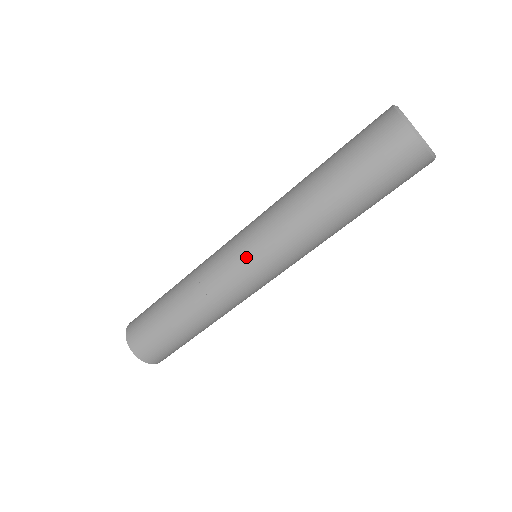
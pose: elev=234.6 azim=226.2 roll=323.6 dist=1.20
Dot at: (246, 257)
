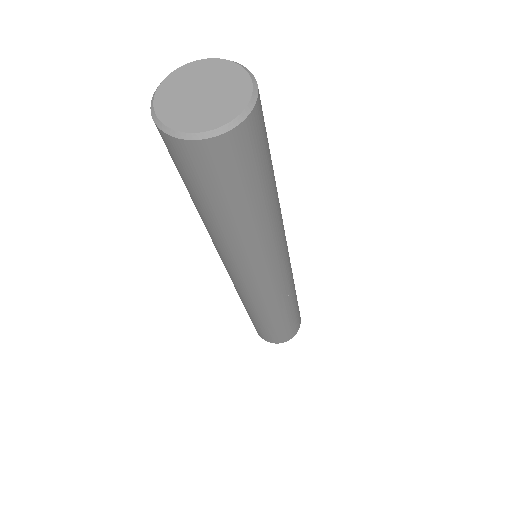
Dot at: (267, 282)
